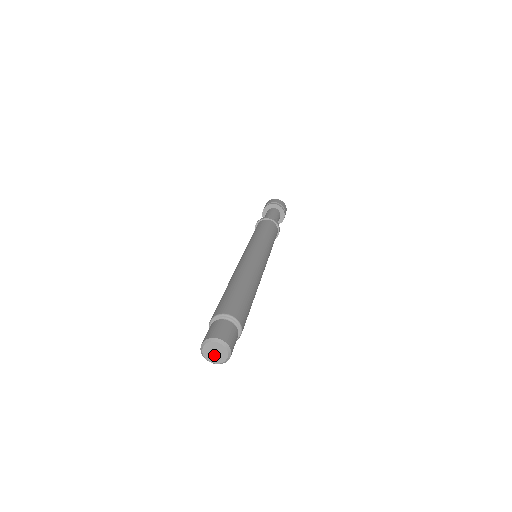
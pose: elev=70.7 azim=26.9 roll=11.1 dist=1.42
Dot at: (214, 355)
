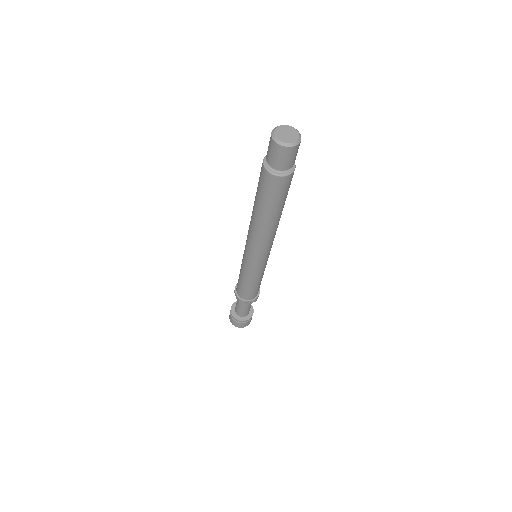
Dot at: (286, 136)
